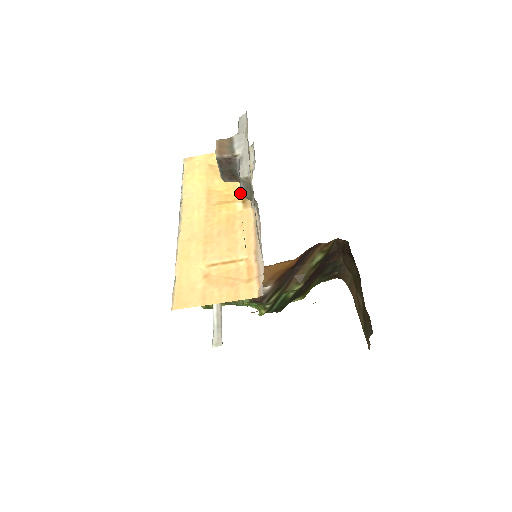
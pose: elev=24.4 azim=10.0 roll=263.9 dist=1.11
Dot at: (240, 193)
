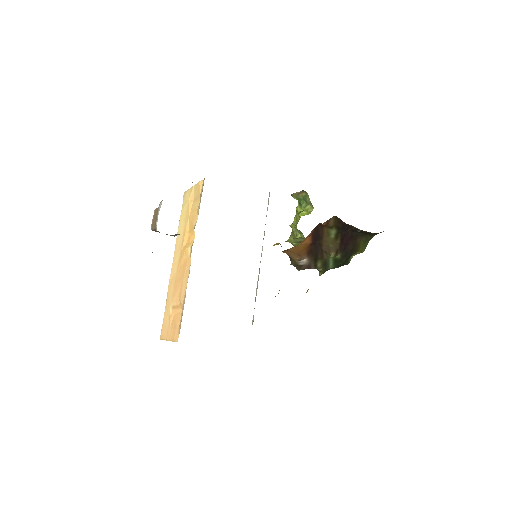
Dot at: (194, 234)
